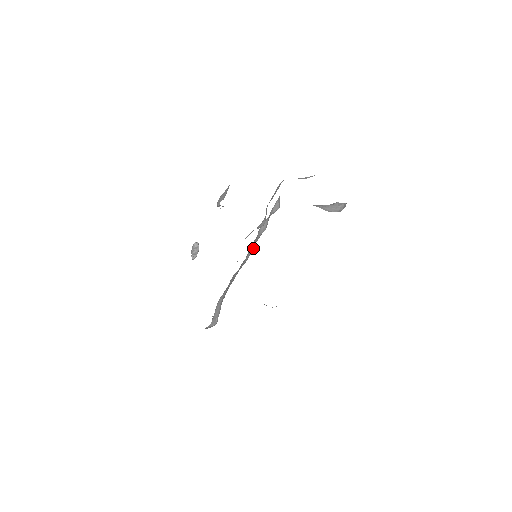
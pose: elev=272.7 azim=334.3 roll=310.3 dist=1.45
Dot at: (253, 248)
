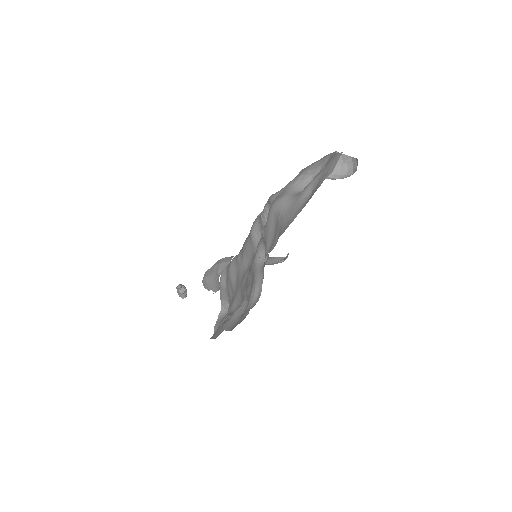
Dot at: (251, 256)
